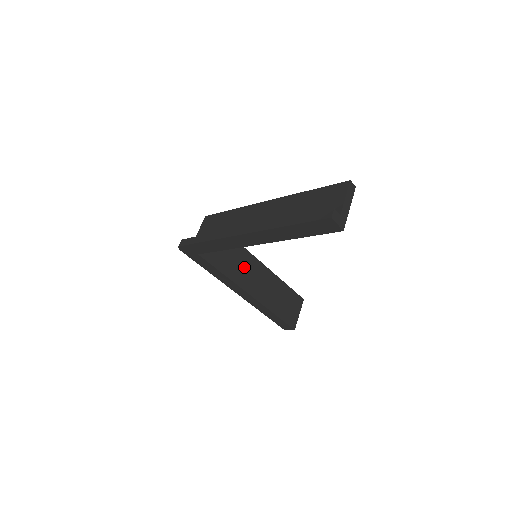
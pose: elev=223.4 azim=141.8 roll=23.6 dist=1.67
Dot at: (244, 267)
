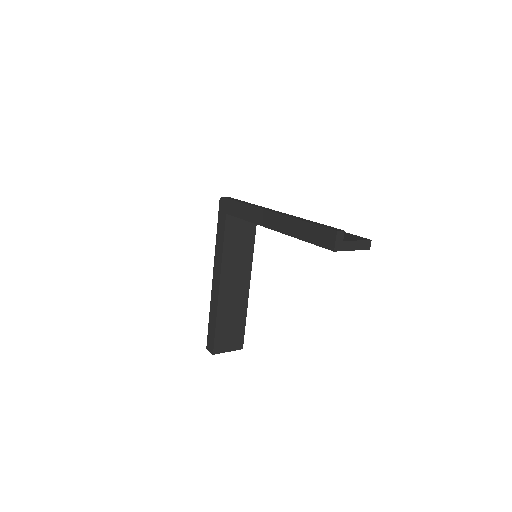
Dot at: (238, 266)
